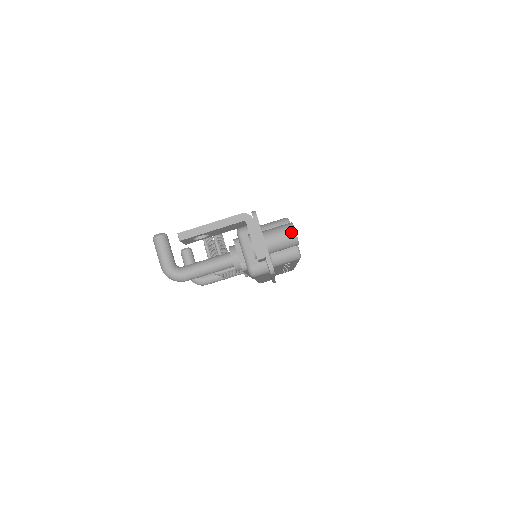
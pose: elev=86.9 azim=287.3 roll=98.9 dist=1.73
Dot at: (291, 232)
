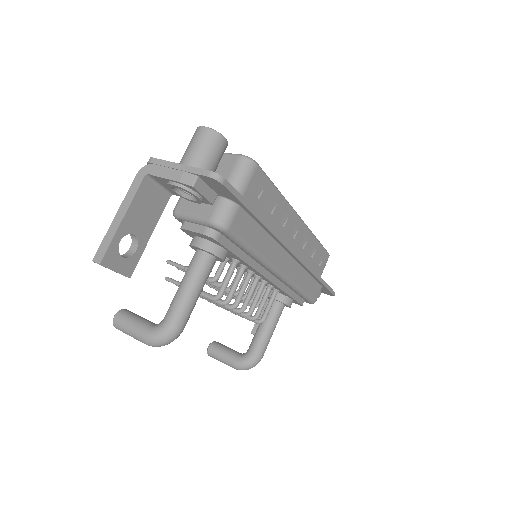
Dot at: (200, 131)
